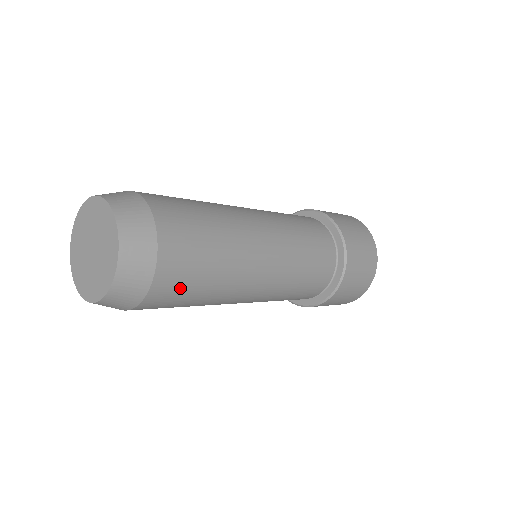
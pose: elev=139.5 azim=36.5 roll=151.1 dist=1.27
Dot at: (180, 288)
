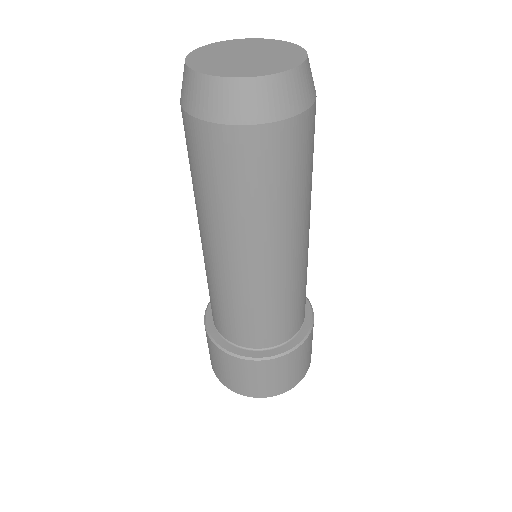
Dot at: (287, 158)
